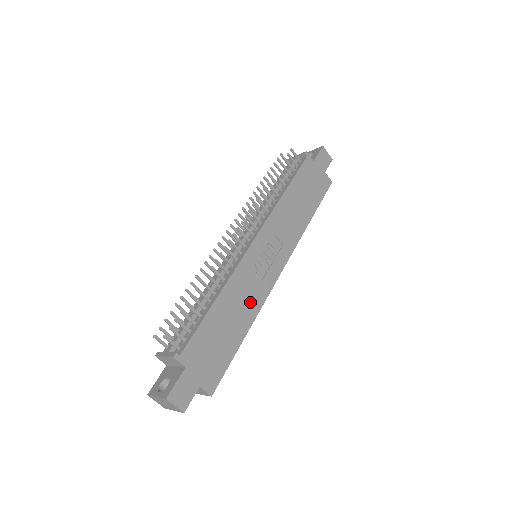
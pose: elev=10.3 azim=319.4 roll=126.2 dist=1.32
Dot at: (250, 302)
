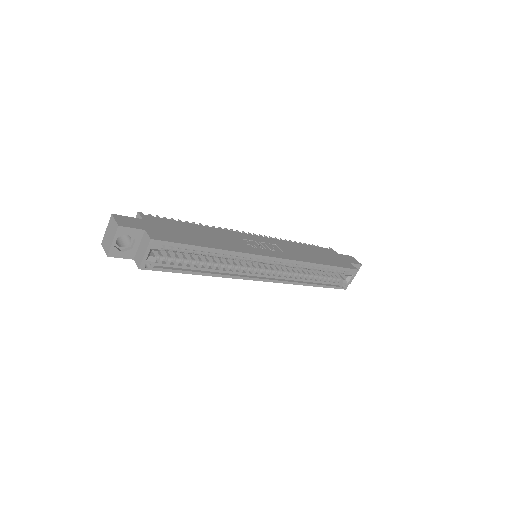
Dot at: (229, 244)
